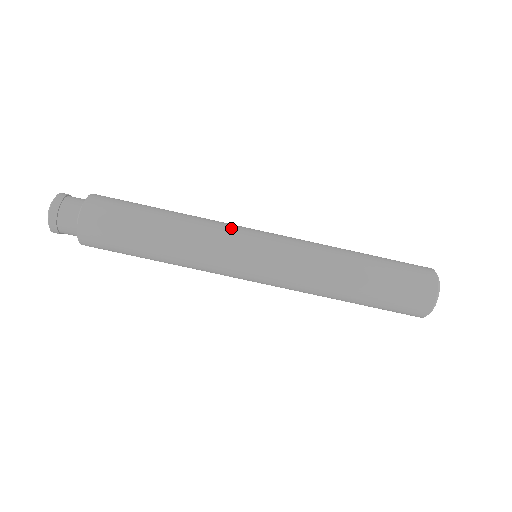
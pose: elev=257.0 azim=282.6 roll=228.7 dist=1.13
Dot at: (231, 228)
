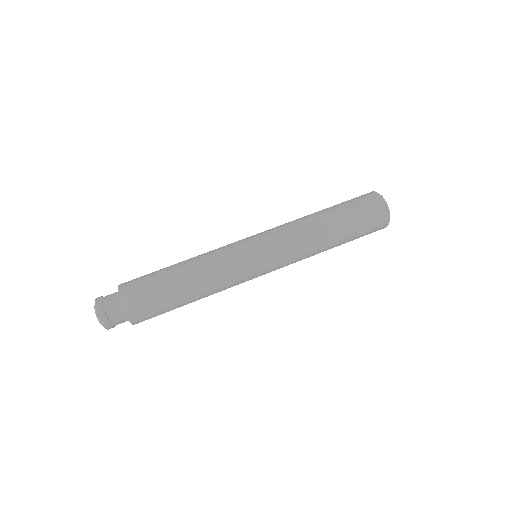
Dot at: occluded
